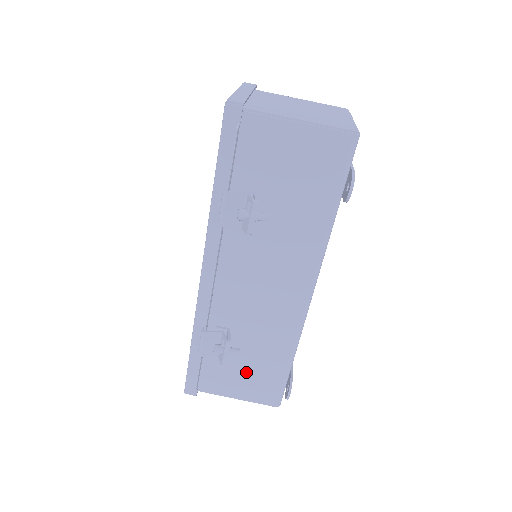
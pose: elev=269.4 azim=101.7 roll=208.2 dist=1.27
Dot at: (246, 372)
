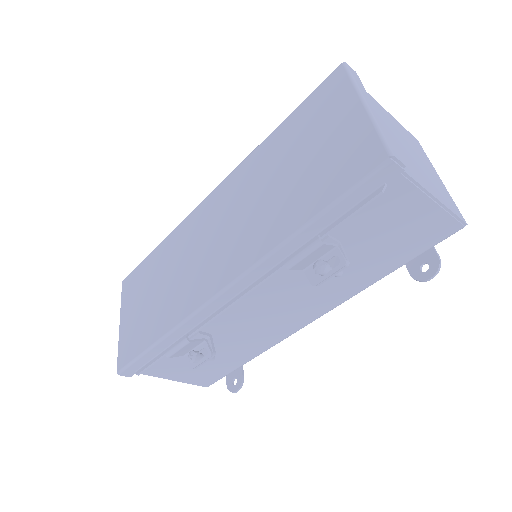
Dot at: occluded
